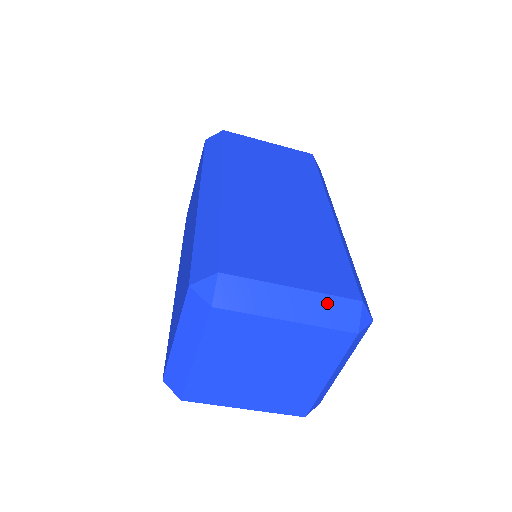
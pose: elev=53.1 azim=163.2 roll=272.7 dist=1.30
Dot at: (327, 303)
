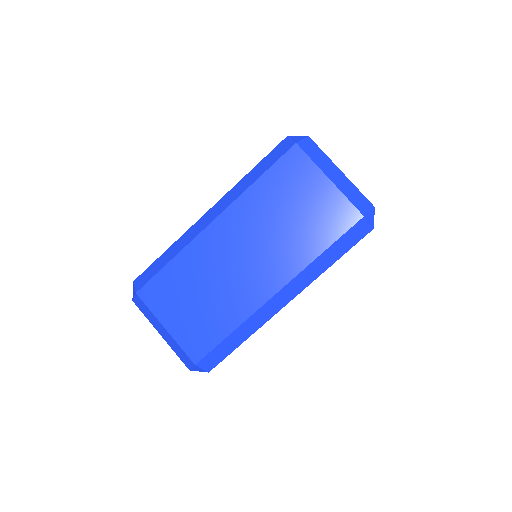
Dot at: (179, 348)
